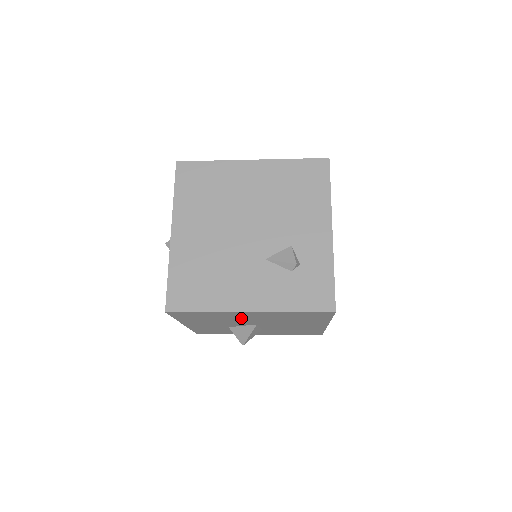
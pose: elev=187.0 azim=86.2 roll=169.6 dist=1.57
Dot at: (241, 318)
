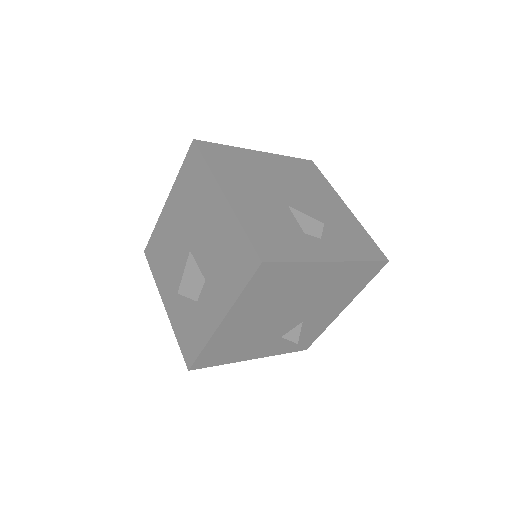
Dot at: (173, 232)
